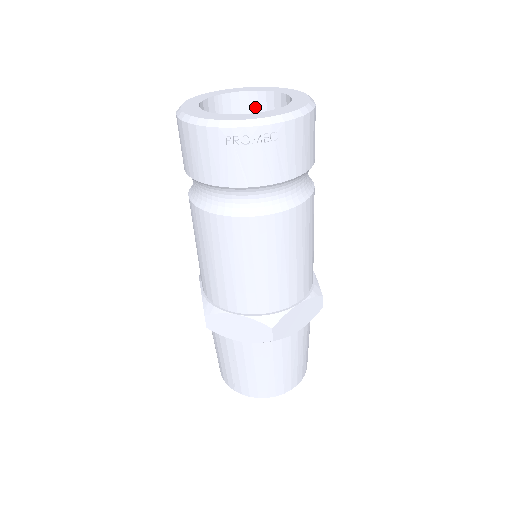
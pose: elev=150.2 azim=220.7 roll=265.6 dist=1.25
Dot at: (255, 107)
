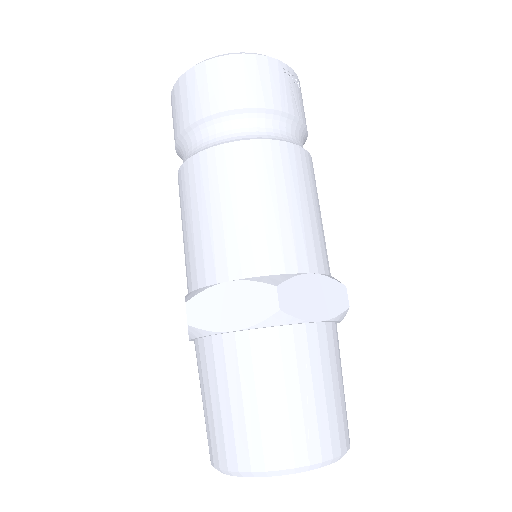
Dot at: occluded
